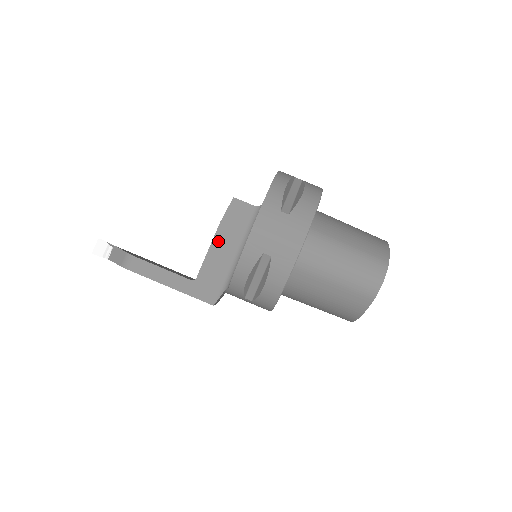
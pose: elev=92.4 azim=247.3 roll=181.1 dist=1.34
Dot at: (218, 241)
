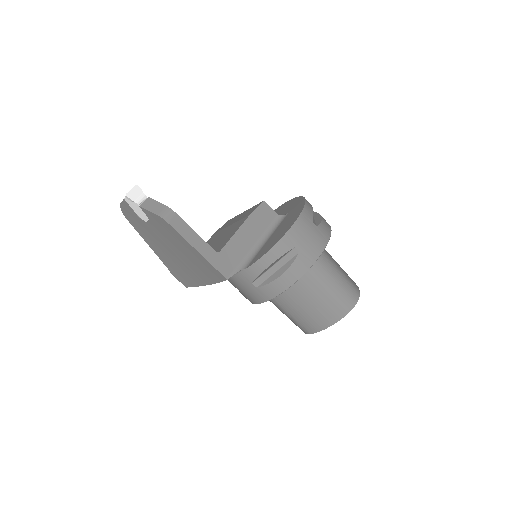
Dot at: (244, 229)
